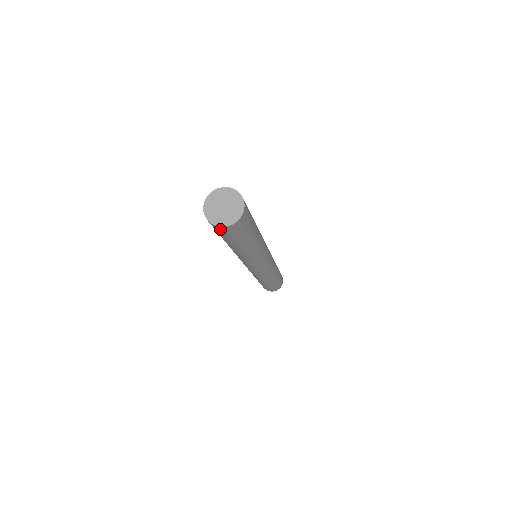
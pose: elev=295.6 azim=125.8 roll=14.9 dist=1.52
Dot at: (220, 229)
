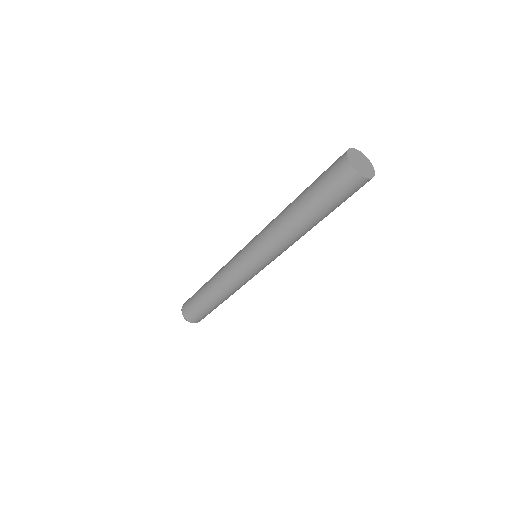
Dot at: (344, 169)
